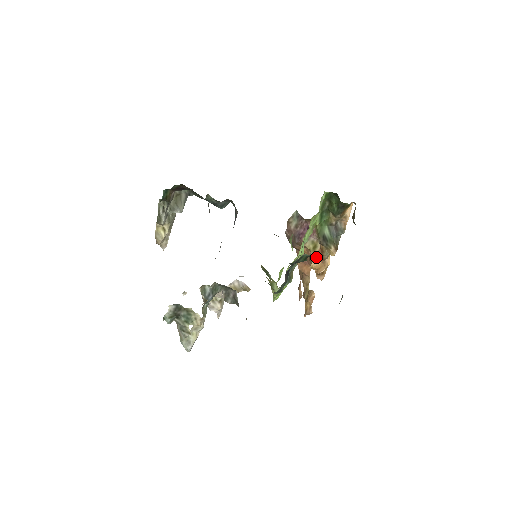
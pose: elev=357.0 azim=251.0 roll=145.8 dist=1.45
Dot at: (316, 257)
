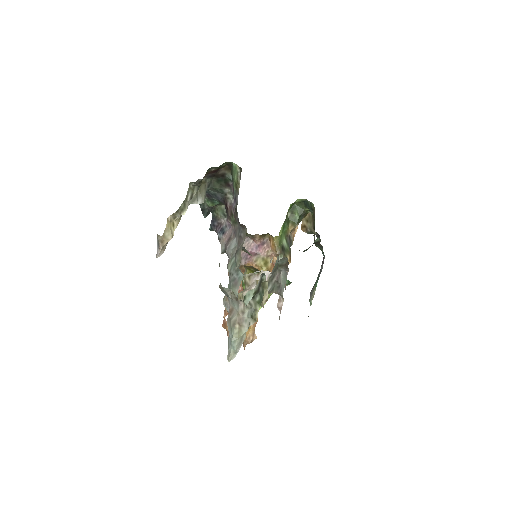
Dot at: (271, 271)
